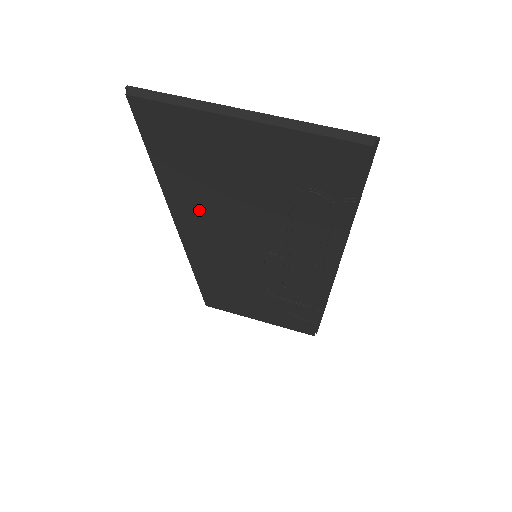
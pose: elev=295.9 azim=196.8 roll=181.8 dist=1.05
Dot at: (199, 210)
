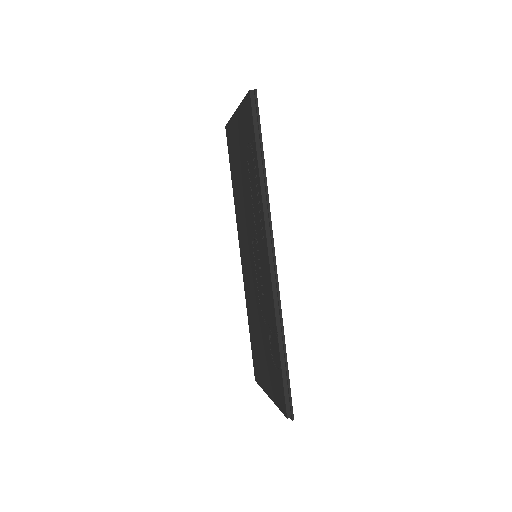
Dot at: (239, 207)
